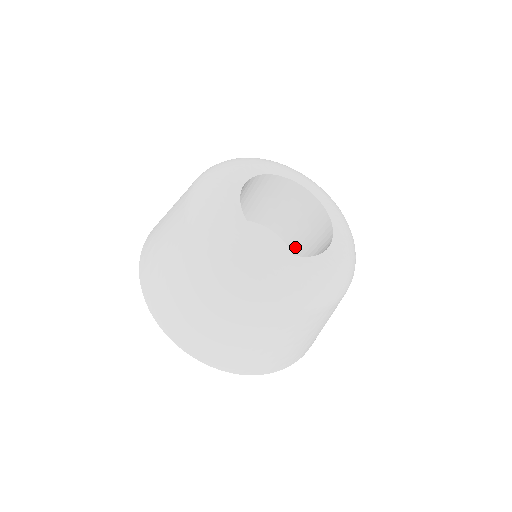
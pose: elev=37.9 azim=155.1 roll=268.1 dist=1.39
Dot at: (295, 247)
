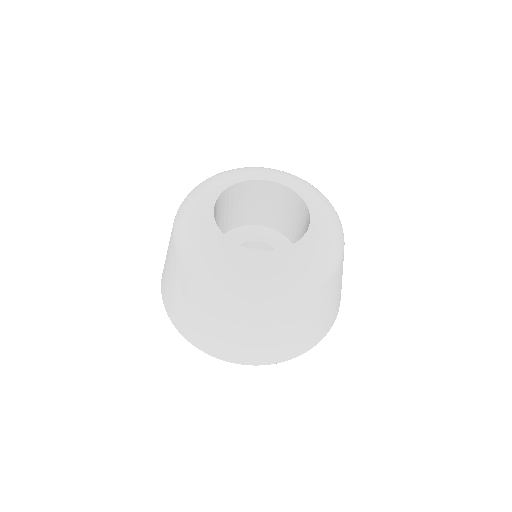
Dot at: (262, 220)
